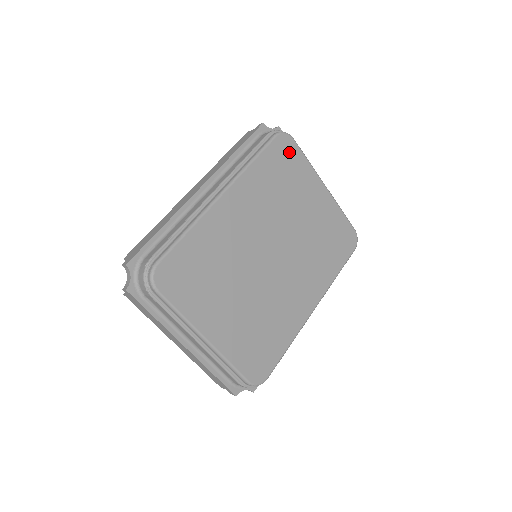
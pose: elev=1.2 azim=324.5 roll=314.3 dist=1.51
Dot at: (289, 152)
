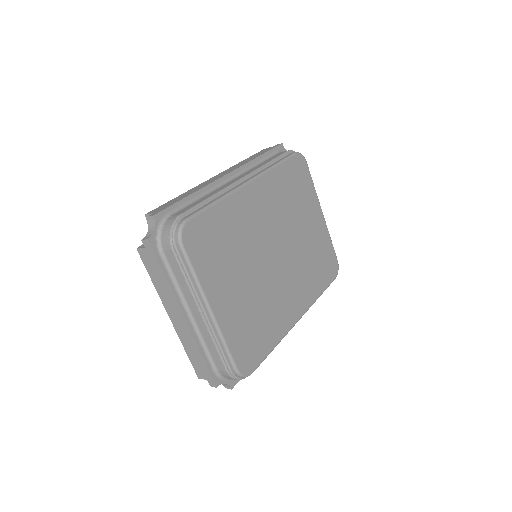
Dot at: (302, 172)
